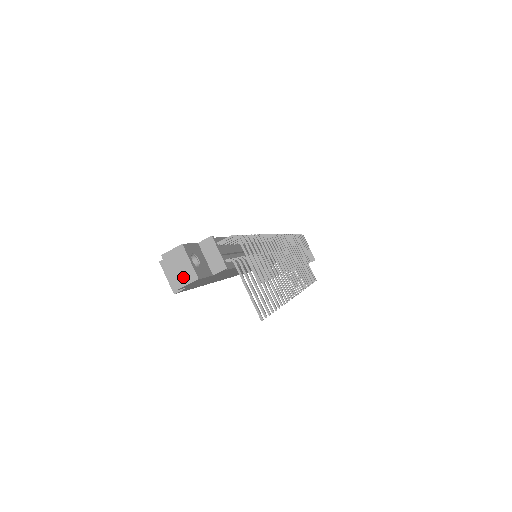
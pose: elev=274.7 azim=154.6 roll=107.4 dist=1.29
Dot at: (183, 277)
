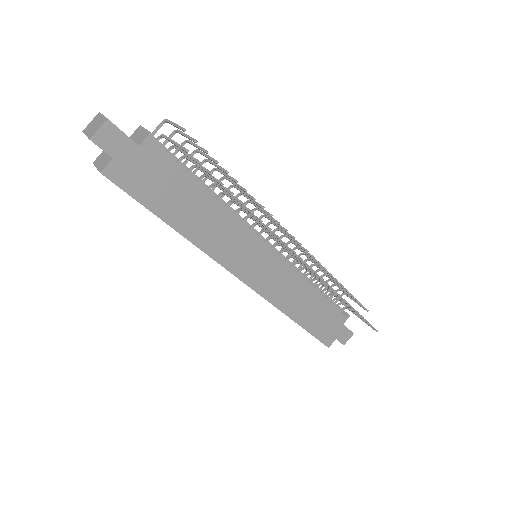
Dot at: (96, 128)
